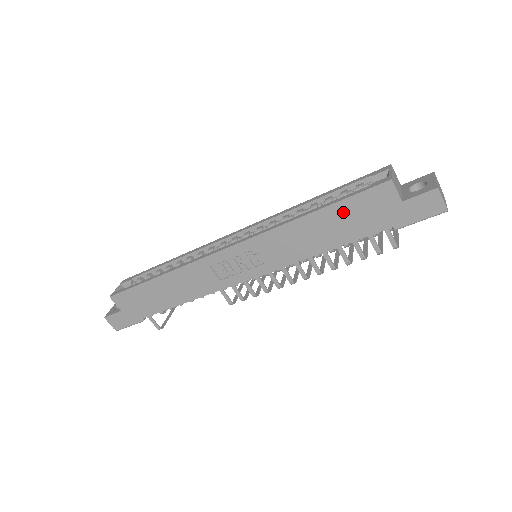
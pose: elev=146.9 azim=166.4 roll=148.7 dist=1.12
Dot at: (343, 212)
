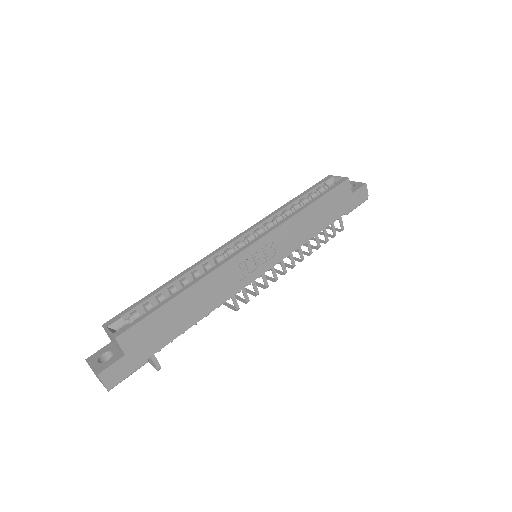
Dot at: (325, 203)
